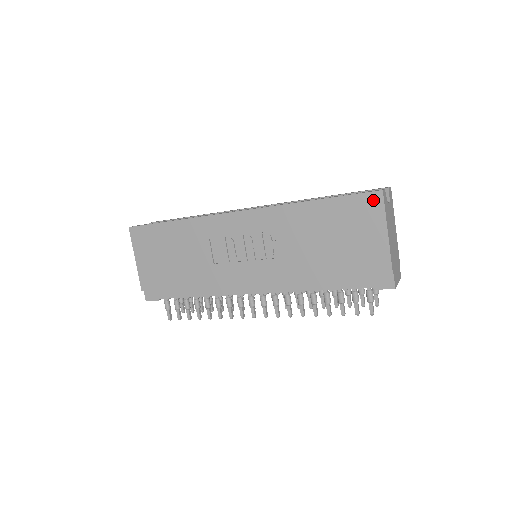
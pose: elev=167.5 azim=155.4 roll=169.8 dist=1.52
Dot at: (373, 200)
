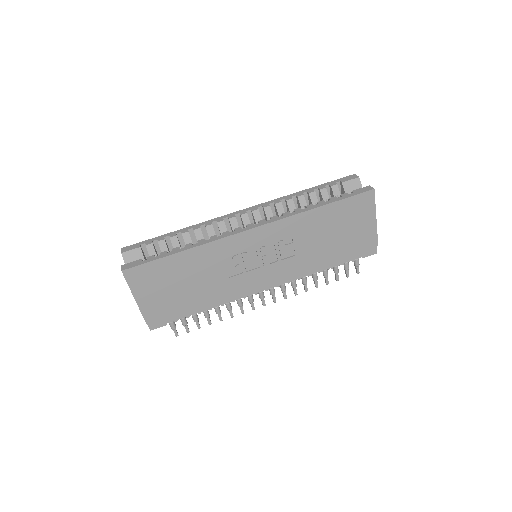
Dot at: (367, 197)
